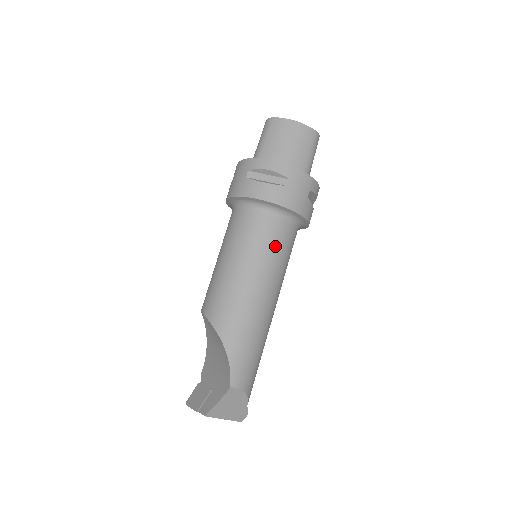
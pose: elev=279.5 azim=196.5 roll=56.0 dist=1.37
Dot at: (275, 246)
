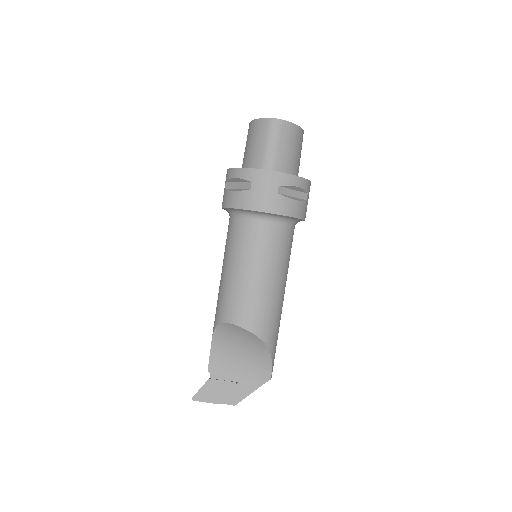
Dot at: occluded
